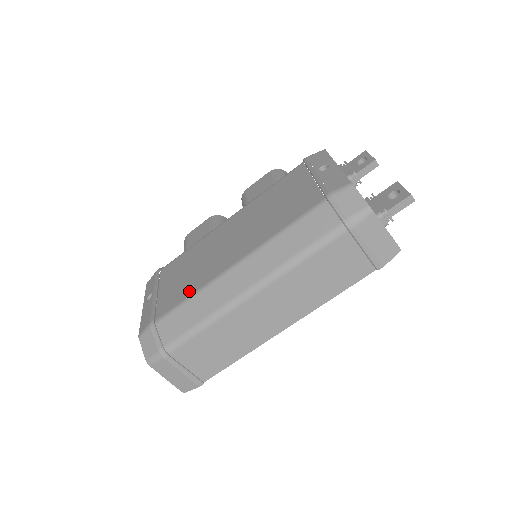
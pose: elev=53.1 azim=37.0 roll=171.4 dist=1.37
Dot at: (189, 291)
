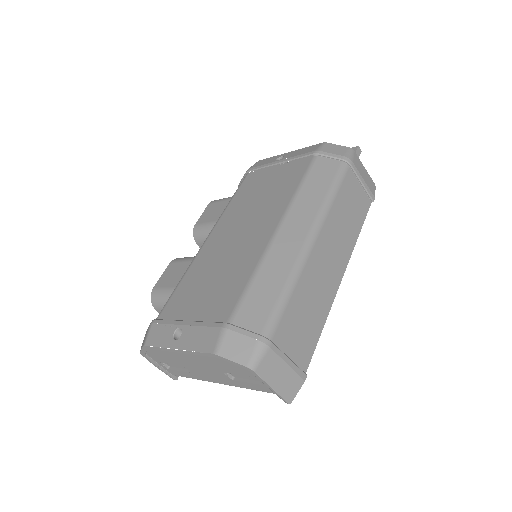
Dot at: (243, 278)
